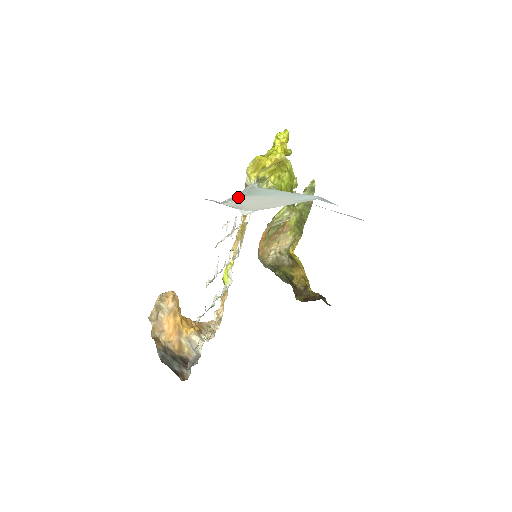
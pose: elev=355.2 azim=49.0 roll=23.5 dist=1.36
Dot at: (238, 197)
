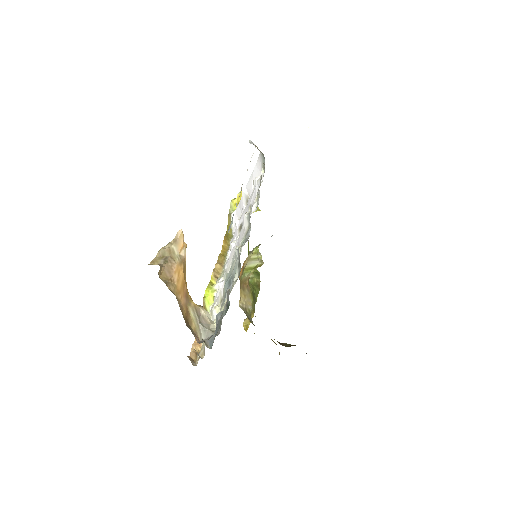
Dot at: occluded
